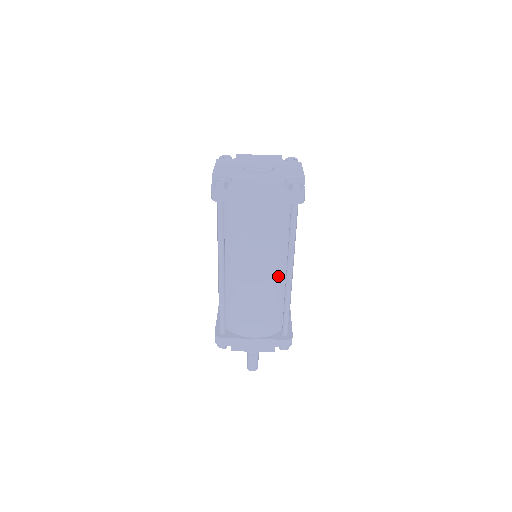
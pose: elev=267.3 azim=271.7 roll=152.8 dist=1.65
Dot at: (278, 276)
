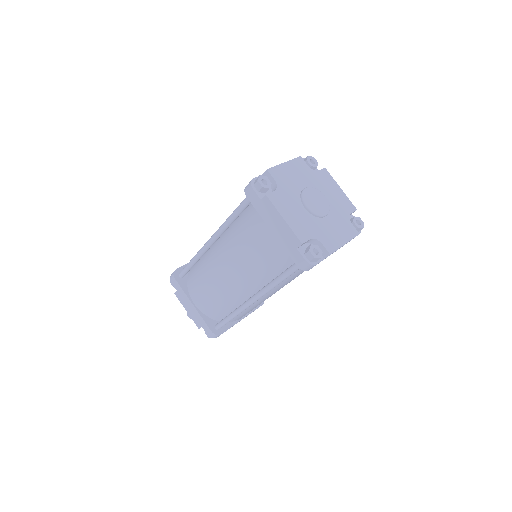
Dot at: (246, 290)
